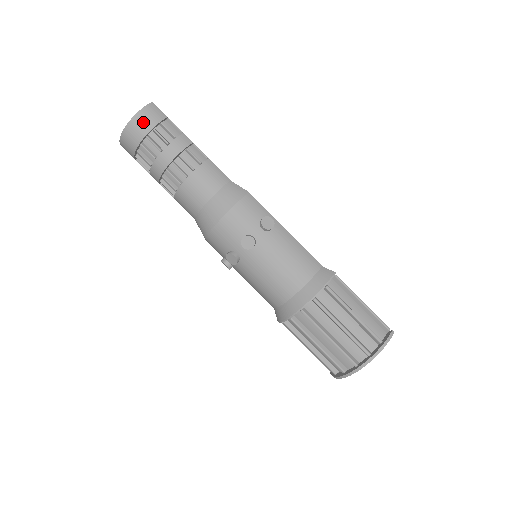
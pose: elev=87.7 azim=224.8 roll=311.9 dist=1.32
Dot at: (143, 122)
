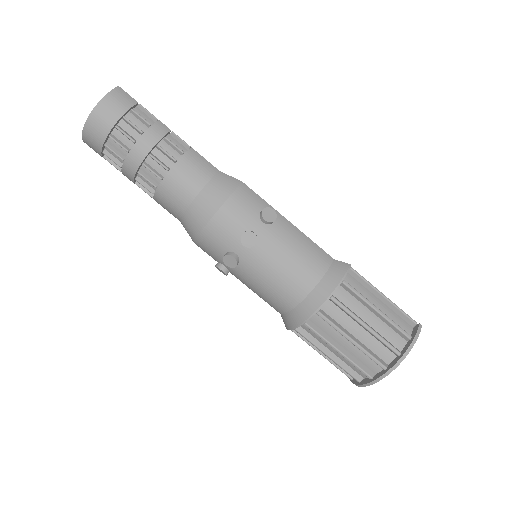
Dot at: (110, 109)
